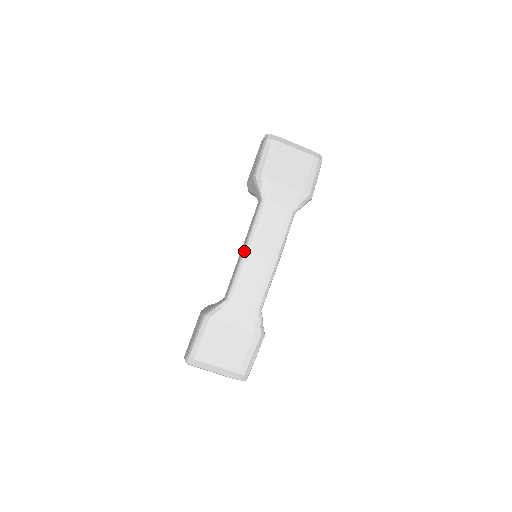
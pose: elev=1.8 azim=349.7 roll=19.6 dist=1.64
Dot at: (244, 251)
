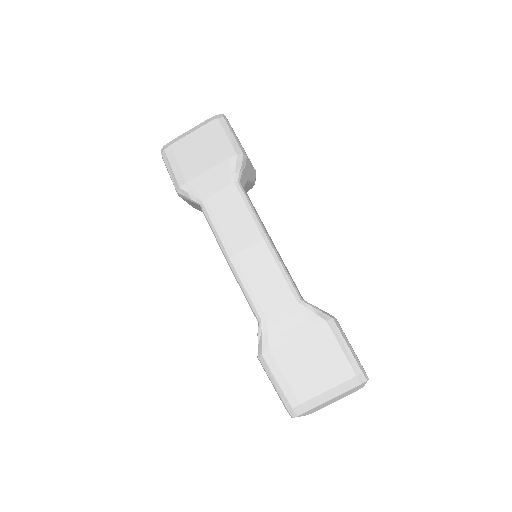
Dot at: (228, 264)
